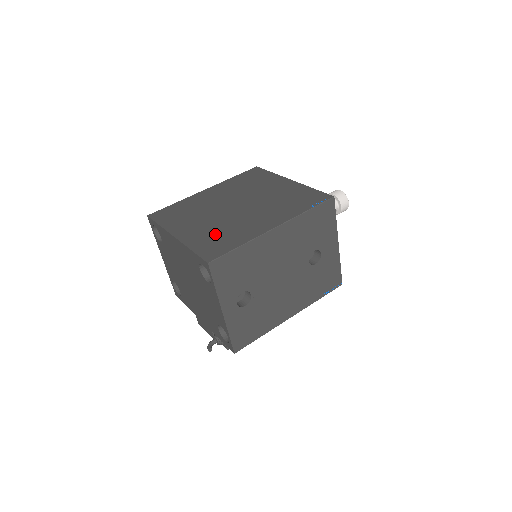
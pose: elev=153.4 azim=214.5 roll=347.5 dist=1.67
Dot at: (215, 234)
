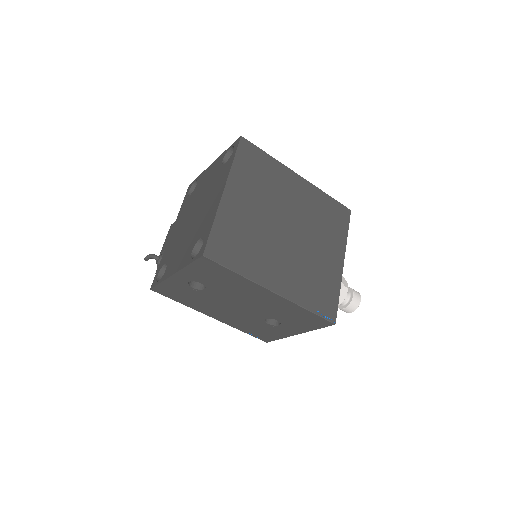
Dot at: (243, 234)
